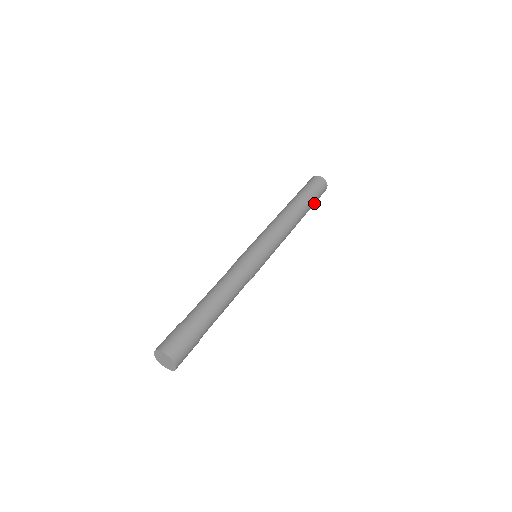
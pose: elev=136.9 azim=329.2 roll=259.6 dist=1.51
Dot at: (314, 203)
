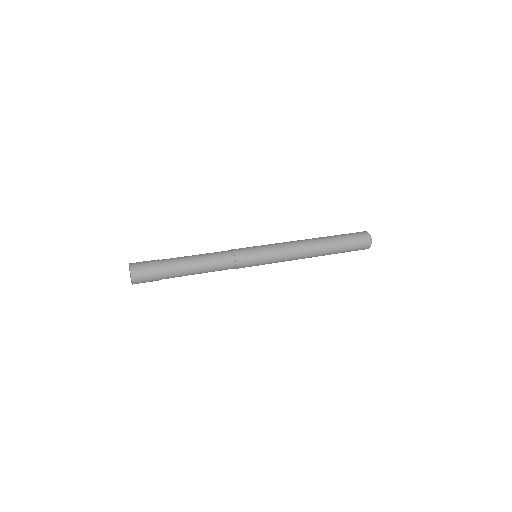
Dot at: (346, 243)
